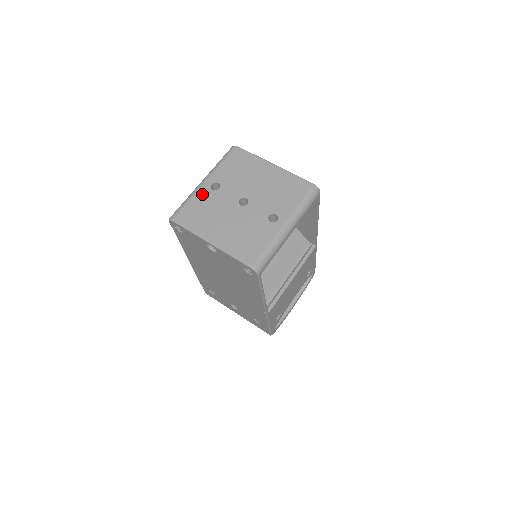
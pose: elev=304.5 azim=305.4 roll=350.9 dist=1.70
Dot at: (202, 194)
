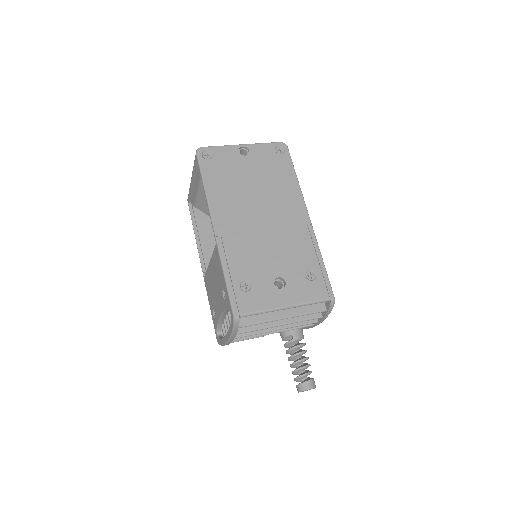
Dot at: occluded
